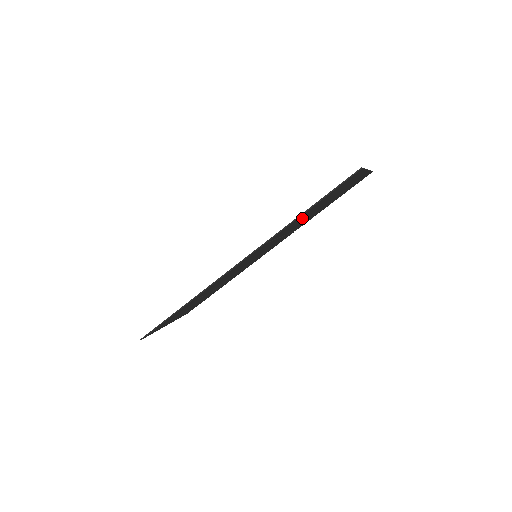
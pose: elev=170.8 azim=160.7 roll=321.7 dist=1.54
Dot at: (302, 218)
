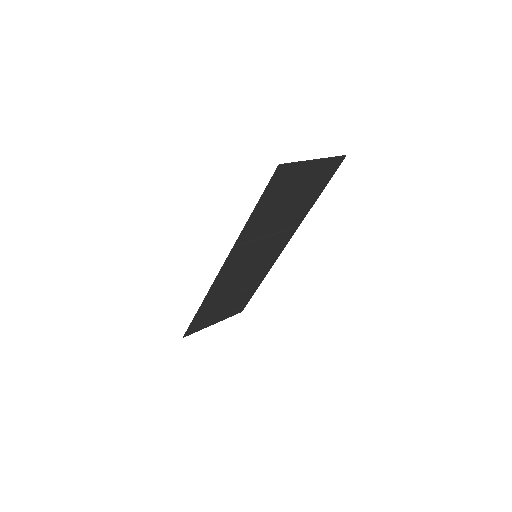
Dot at: (268, 217)
